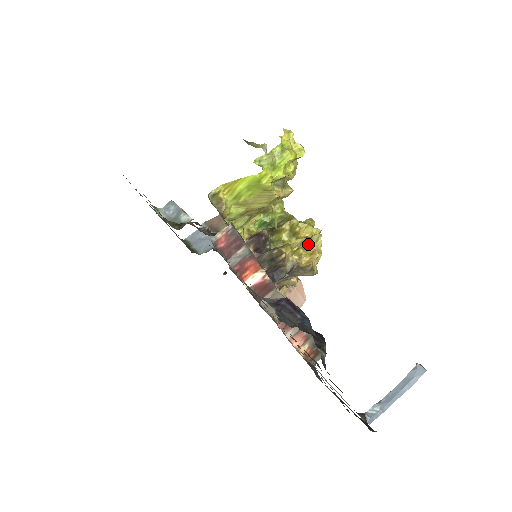
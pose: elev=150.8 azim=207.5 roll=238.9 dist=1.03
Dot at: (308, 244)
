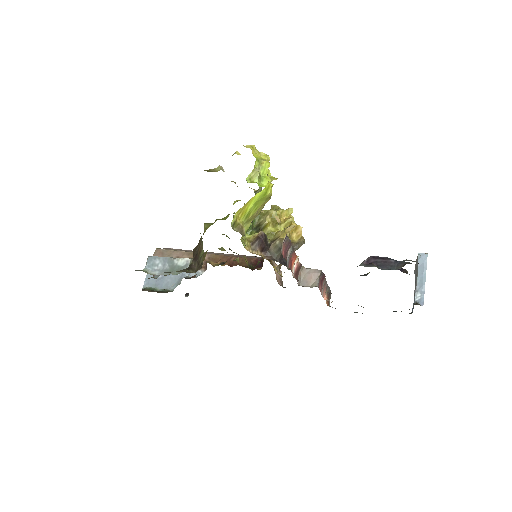
Dot at: (291, 223)
